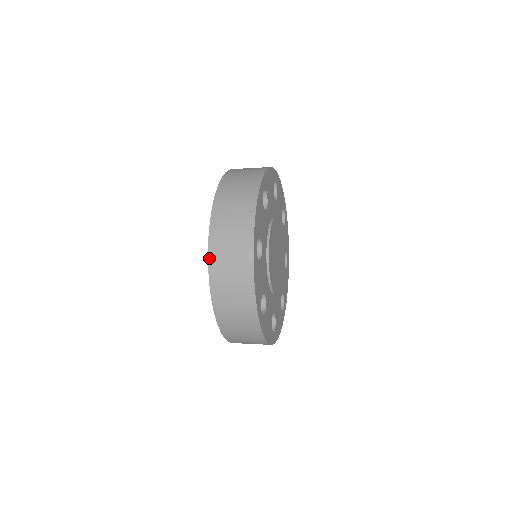
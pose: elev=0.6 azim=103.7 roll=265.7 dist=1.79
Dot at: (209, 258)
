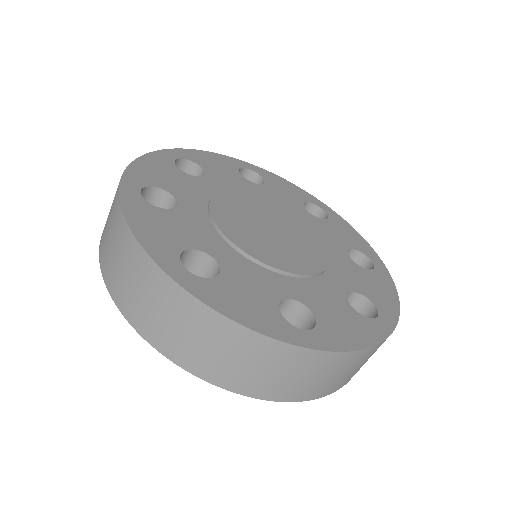
Dot at: (157, 349)
